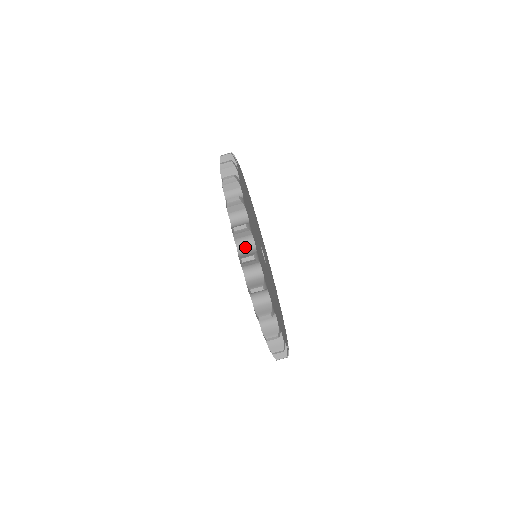
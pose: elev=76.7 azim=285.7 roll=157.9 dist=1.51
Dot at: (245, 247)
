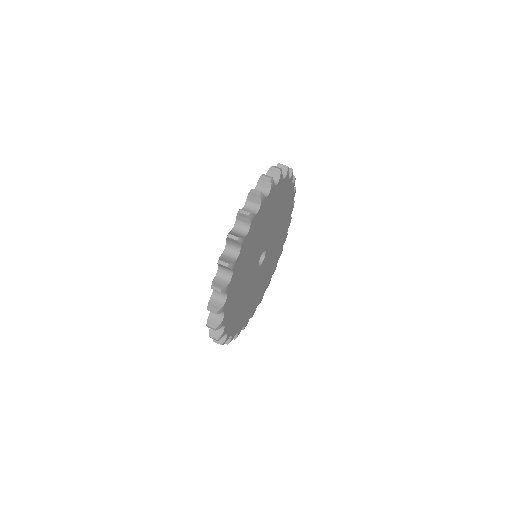
Dot at: occluded
